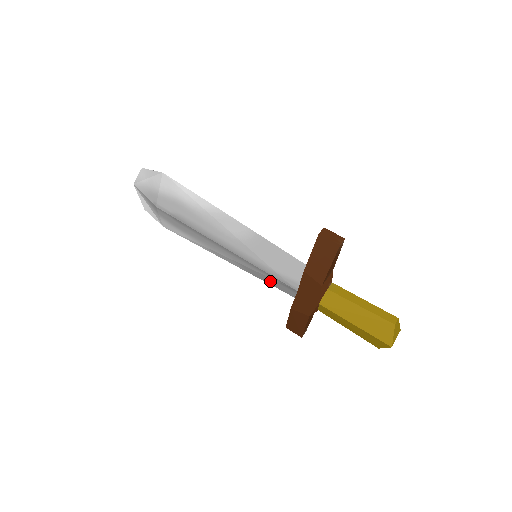
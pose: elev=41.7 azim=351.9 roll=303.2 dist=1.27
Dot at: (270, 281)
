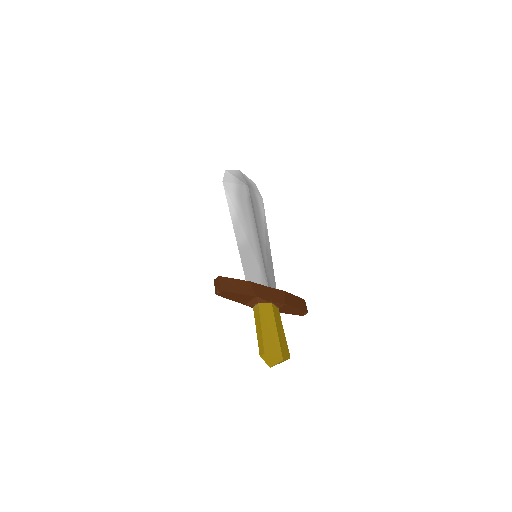
Dot at: occluded
